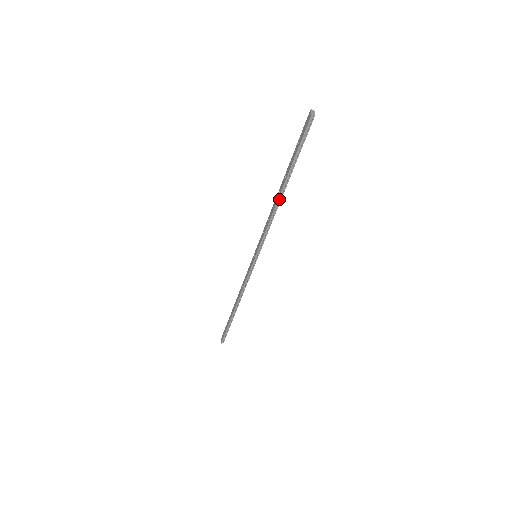
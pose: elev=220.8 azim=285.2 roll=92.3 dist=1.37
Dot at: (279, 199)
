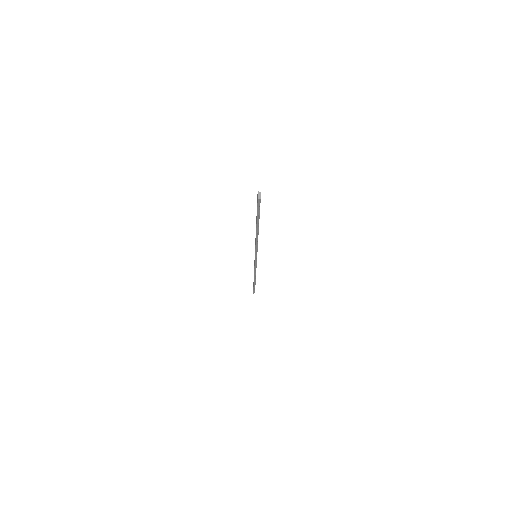
Dot at: (257, 234)
